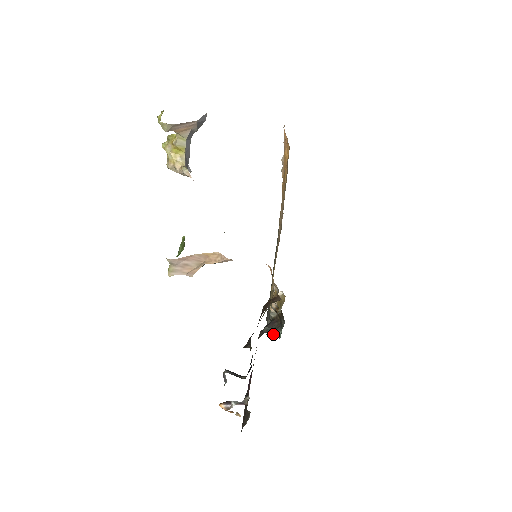
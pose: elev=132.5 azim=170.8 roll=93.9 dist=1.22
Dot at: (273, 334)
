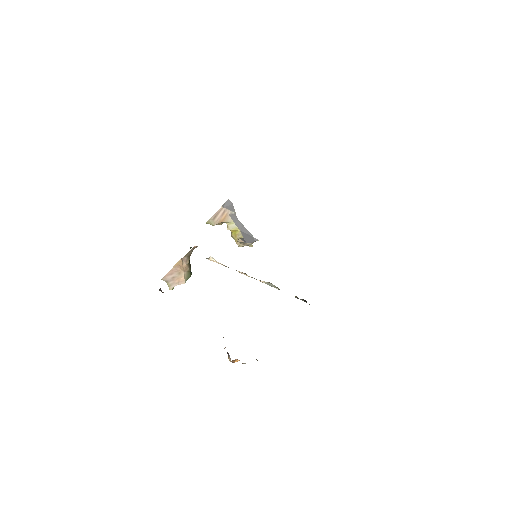
Dot at: occluded
